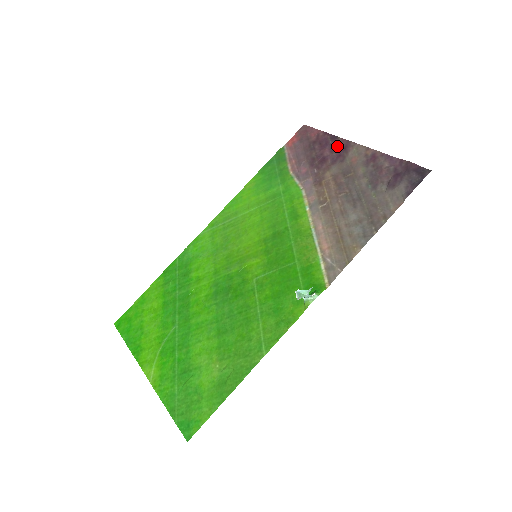
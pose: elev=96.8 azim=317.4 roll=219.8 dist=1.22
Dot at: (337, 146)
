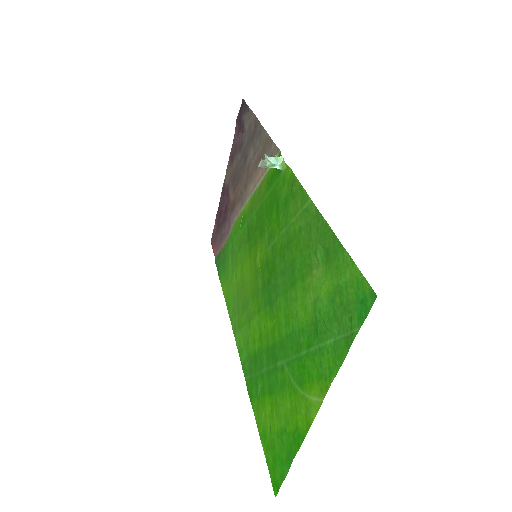
Dot at: (222, 198)
